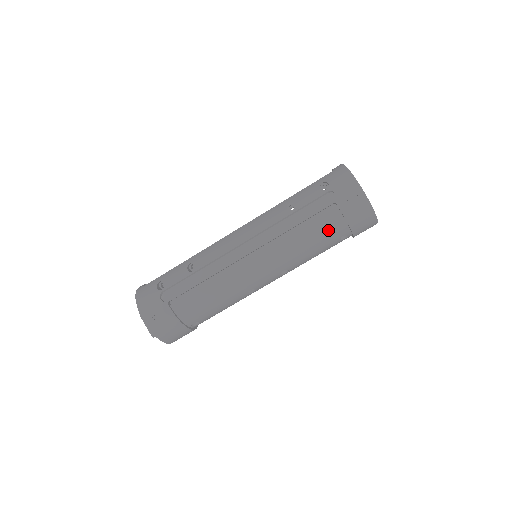
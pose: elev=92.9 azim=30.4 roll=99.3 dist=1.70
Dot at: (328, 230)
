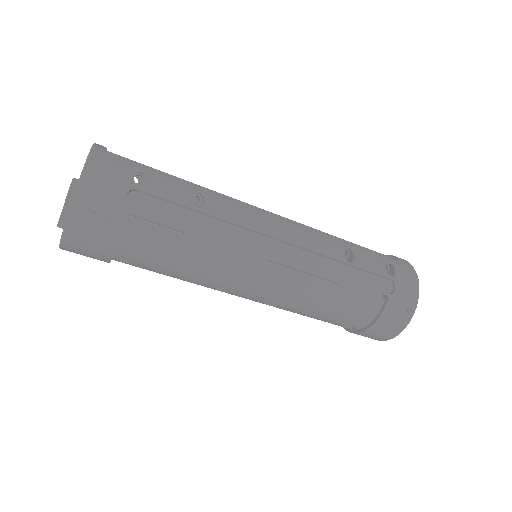
Dot at: (355, 312)
